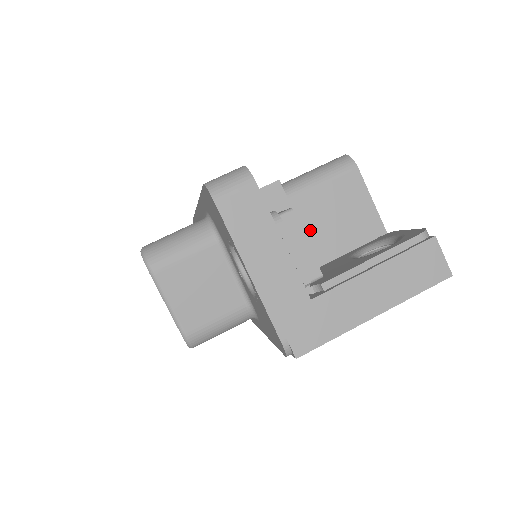
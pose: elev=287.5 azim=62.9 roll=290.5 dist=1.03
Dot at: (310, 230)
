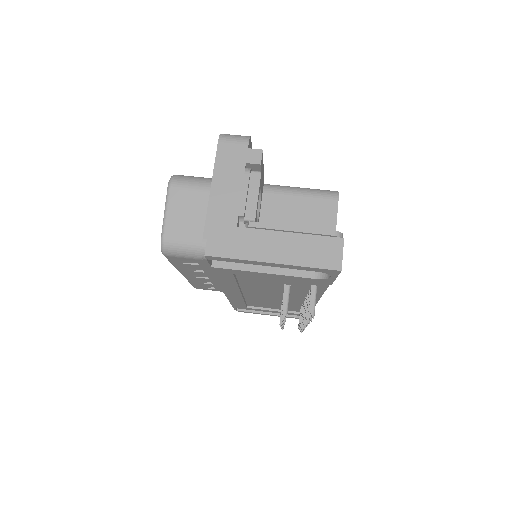
Dot at: (281, 219)
